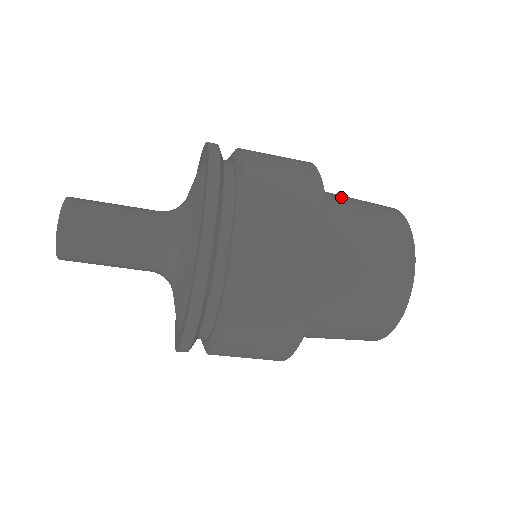
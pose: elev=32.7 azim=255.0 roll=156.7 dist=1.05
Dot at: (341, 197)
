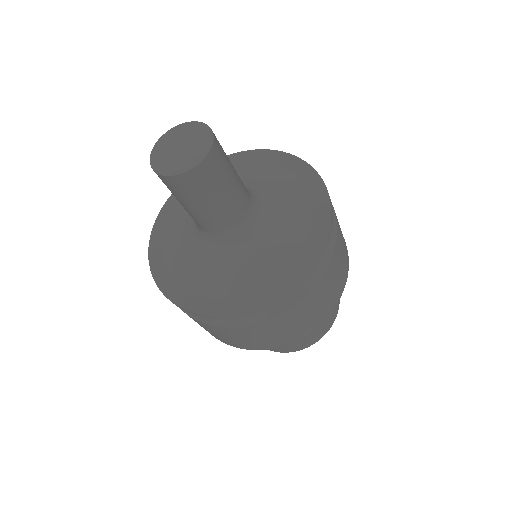
Dot at: occluded
